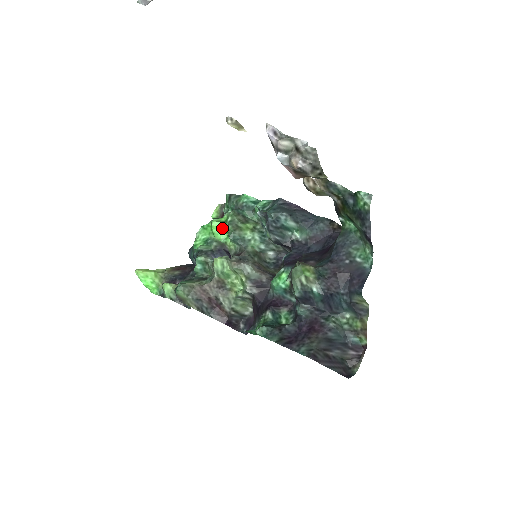
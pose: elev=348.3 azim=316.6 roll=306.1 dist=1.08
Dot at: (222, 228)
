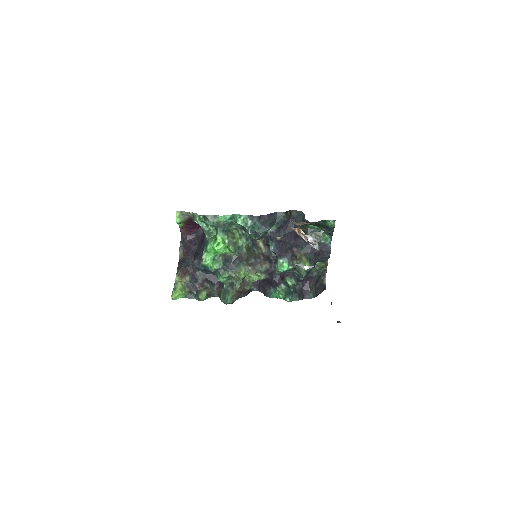
Dot at: (222, 247)
